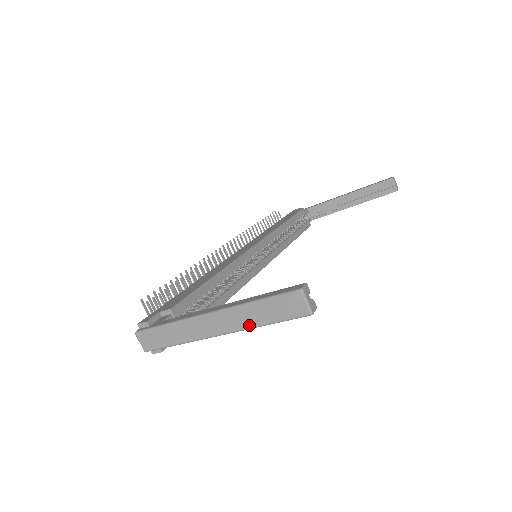
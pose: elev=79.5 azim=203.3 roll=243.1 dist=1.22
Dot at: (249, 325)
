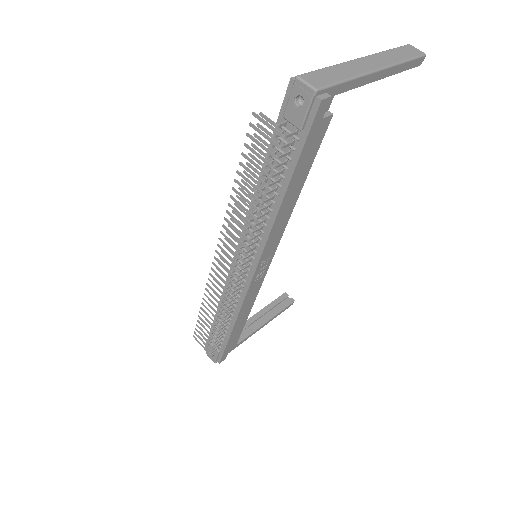
Dot at: (396, 61)
